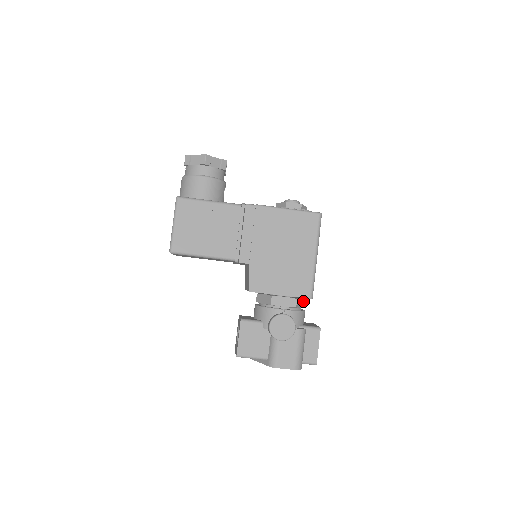
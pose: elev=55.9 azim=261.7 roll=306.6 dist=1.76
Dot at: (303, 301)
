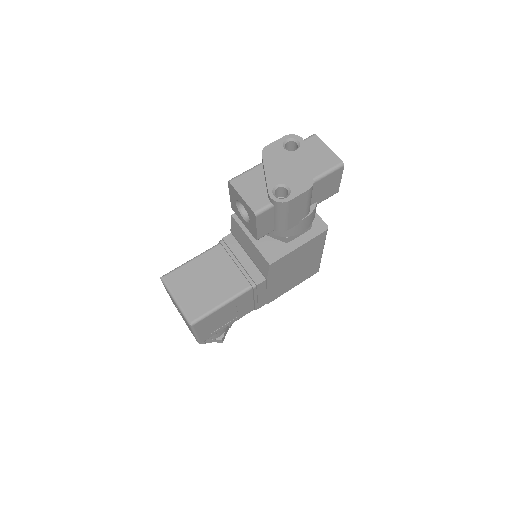
Dot at: occluded
